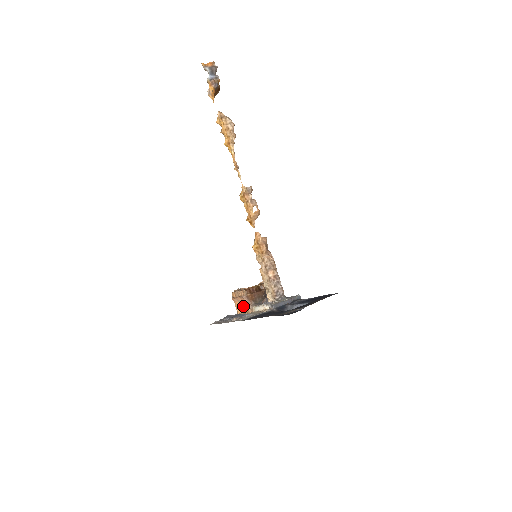
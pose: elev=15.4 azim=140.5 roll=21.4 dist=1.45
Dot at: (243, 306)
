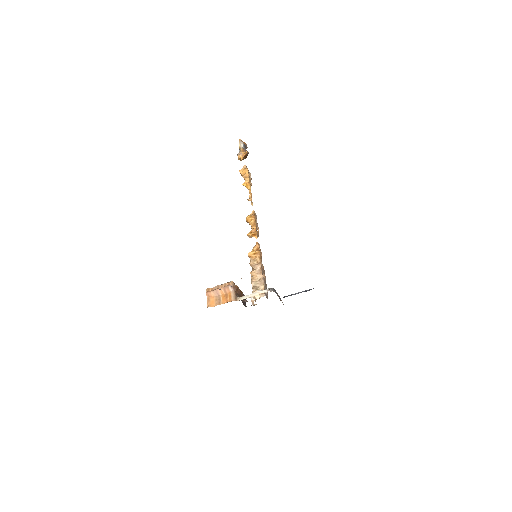
Dot at: (222, 298)
